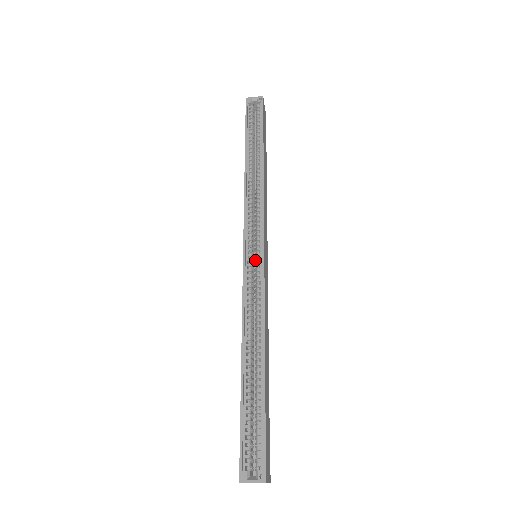
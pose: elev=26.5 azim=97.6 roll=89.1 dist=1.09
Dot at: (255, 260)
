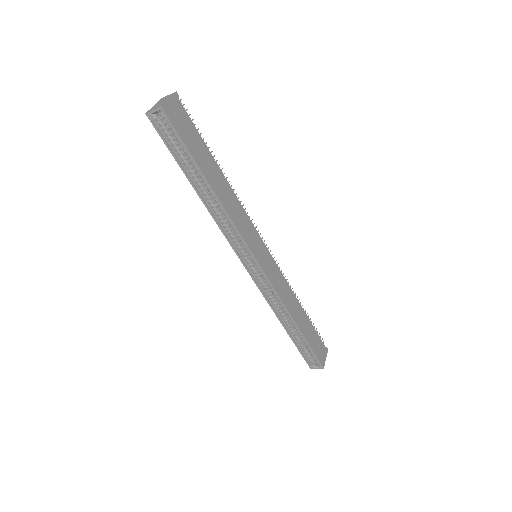
Dot at: (257, 267)
